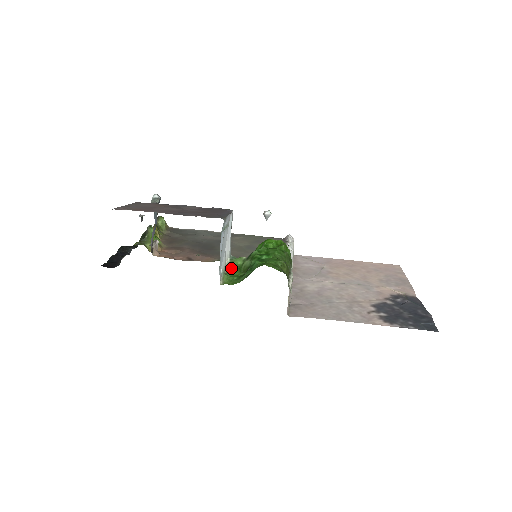
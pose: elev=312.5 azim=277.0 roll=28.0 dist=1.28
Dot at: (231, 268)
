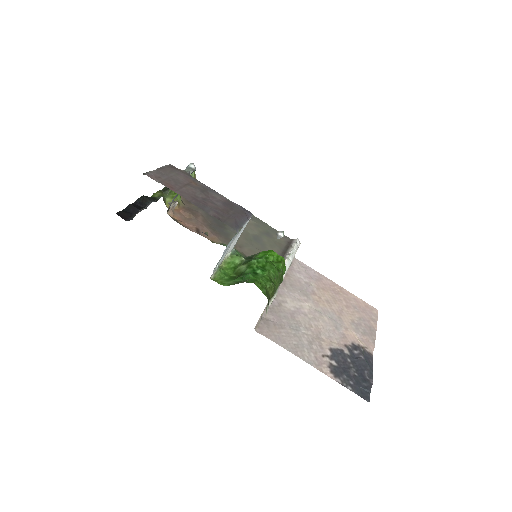
Dot at: (228, 263)
